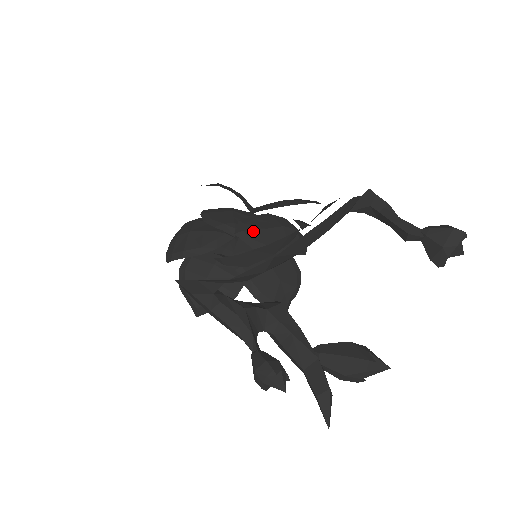
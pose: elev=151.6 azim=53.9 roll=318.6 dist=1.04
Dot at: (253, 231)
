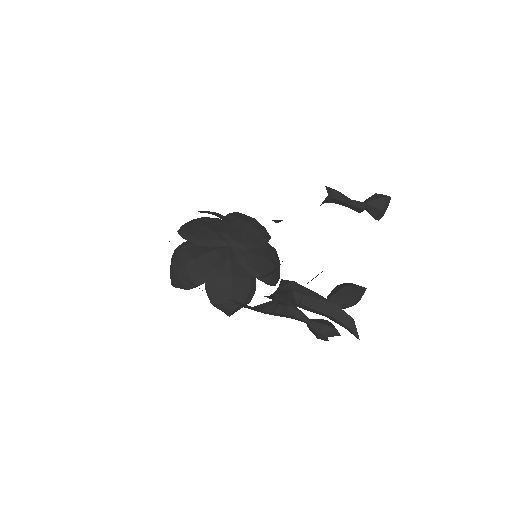
Dot at: (238, 237)
